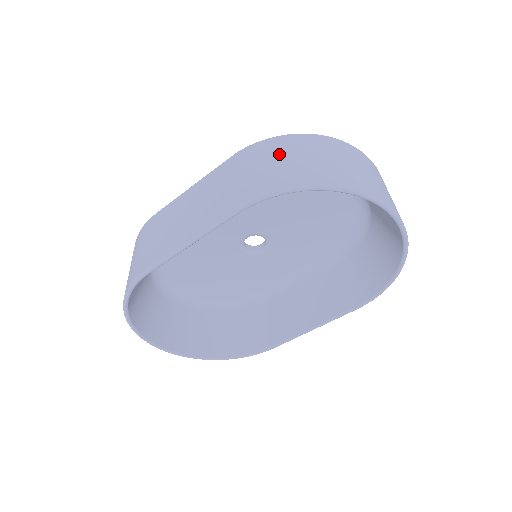
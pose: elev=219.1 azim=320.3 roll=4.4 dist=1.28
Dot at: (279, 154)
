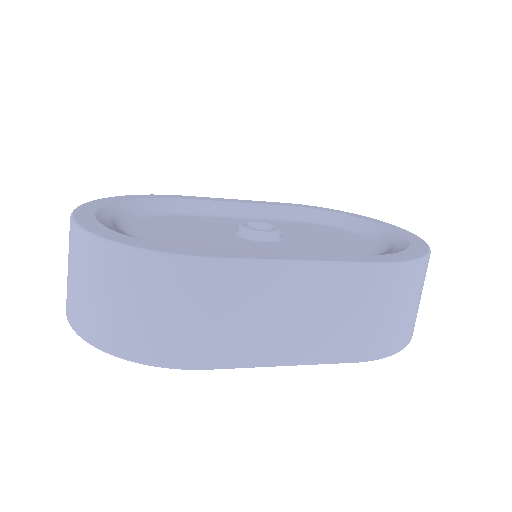
Dot at: (410, 297)
